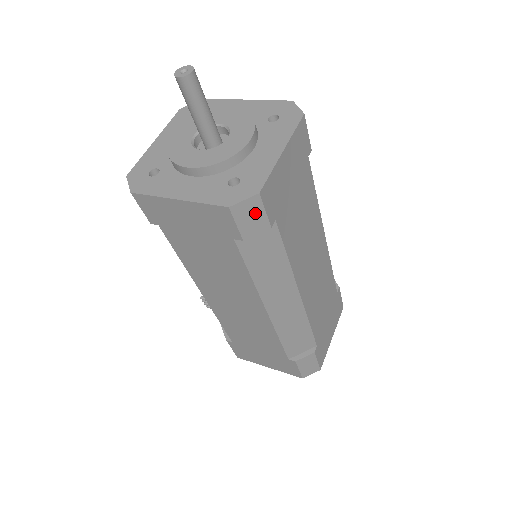
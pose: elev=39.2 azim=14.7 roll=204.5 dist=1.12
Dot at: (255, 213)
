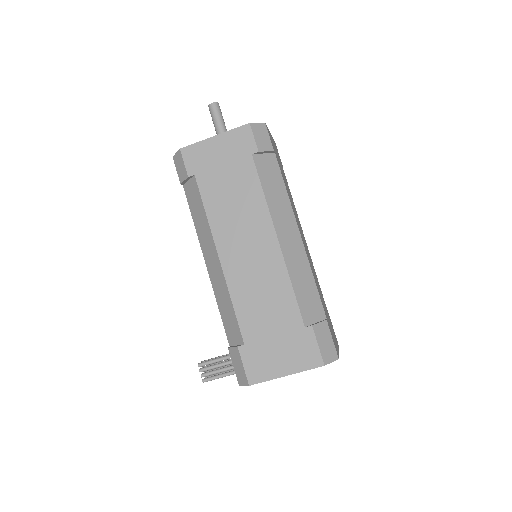
Dot at: (264, 135)
